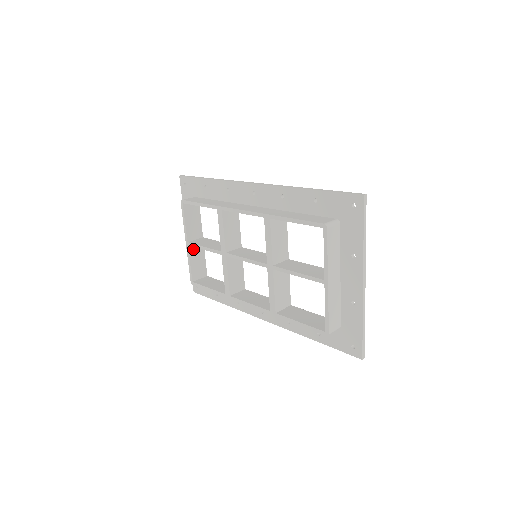
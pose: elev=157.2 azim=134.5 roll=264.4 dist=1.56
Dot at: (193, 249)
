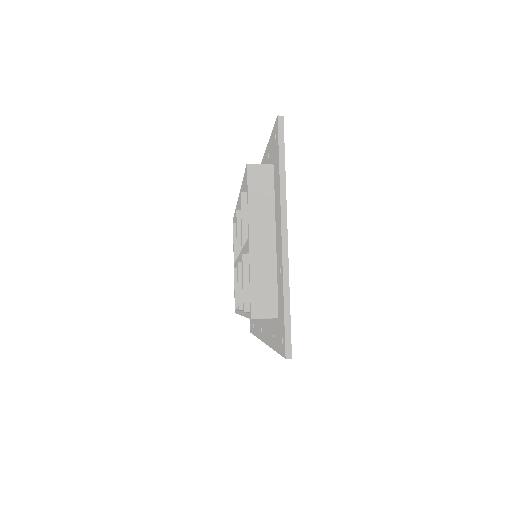
Dot at: occluded
